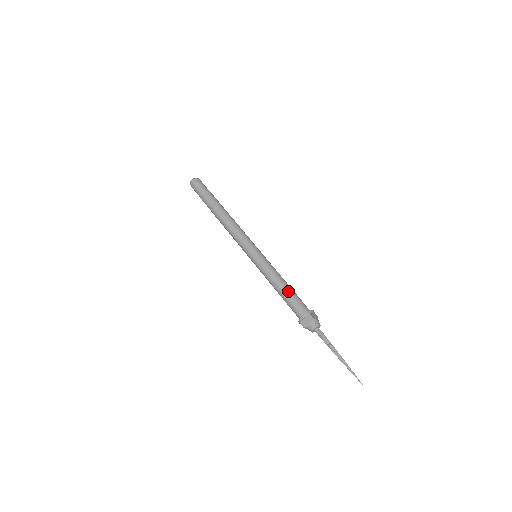
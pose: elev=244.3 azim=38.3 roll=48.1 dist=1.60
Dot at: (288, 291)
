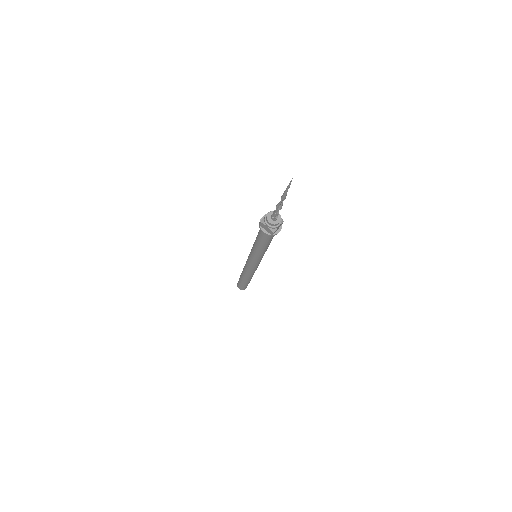
Dot at: occluded
